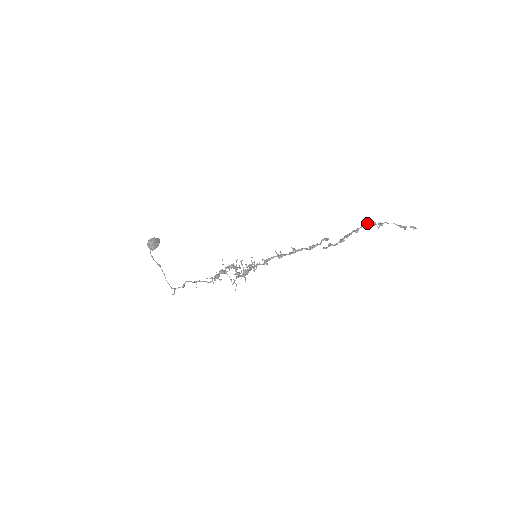
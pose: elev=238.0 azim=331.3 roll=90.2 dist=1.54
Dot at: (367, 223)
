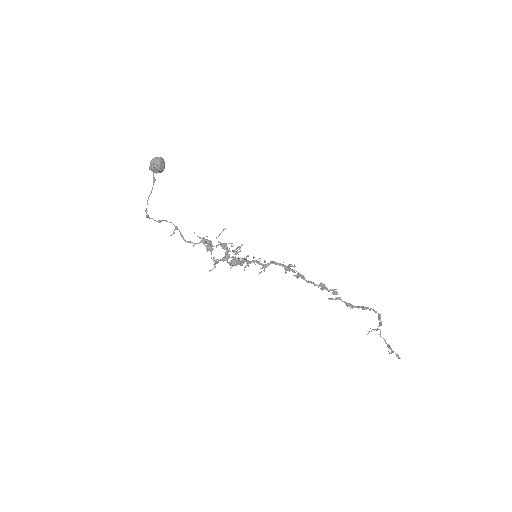
Dot at: (375, 311)
